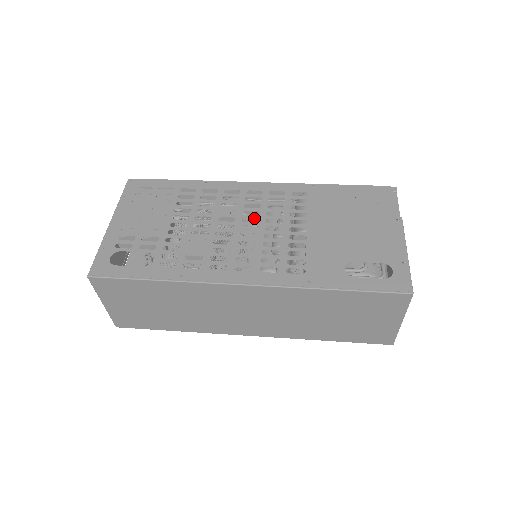
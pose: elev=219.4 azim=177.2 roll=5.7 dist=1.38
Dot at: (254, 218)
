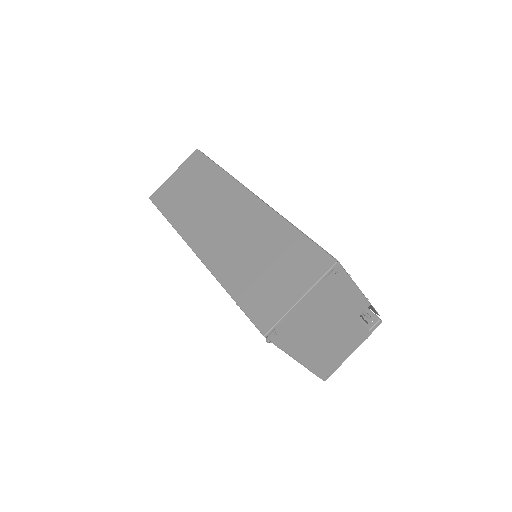
Dot at: occluded
